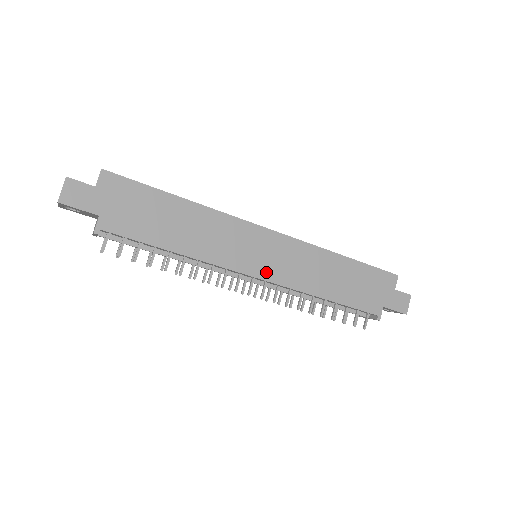
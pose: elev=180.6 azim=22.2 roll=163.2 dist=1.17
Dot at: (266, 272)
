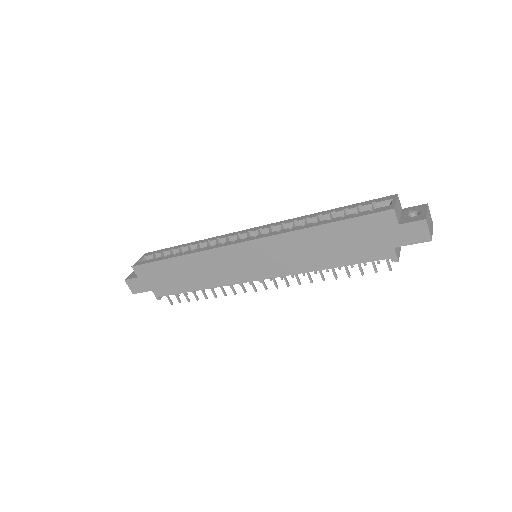
Dot at: (262, 273)
